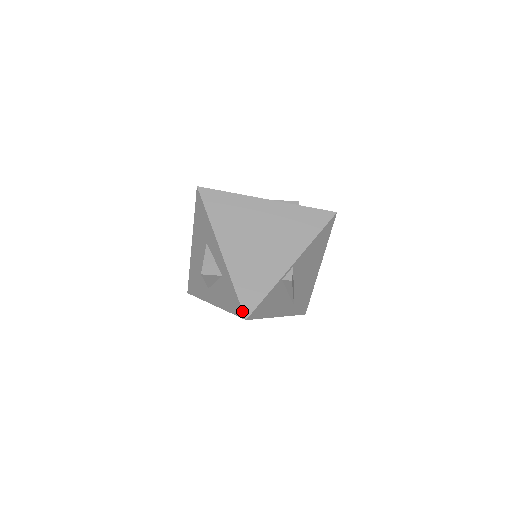
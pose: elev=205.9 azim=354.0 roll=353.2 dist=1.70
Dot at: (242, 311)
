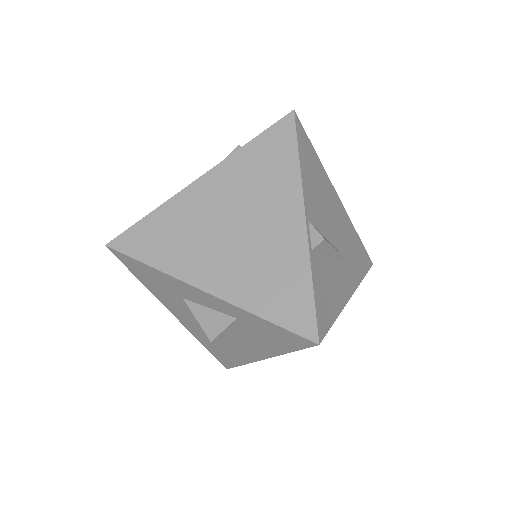
Dot at: (303, 338)
